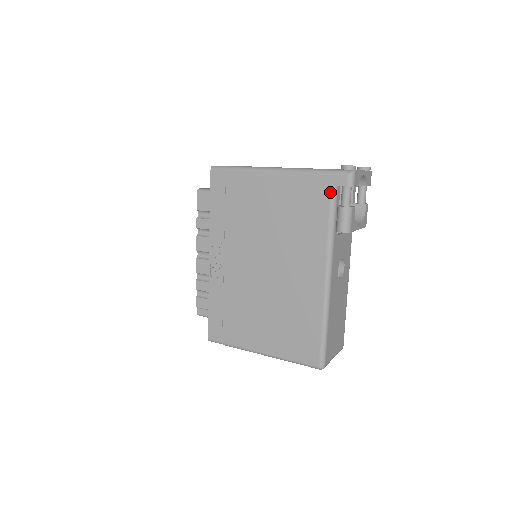
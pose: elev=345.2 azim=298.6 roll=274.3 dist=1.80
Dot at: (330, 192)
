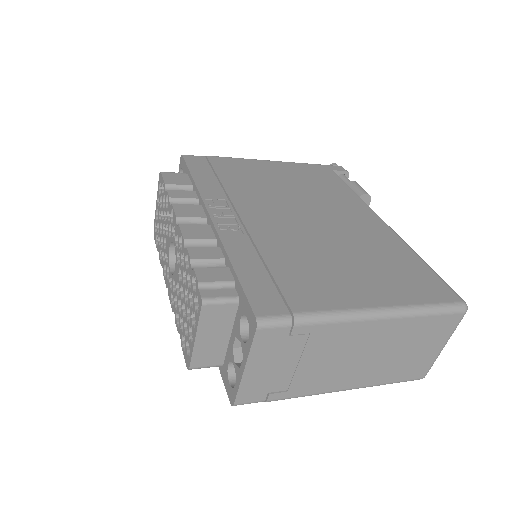
Dot at: (334, 173)
